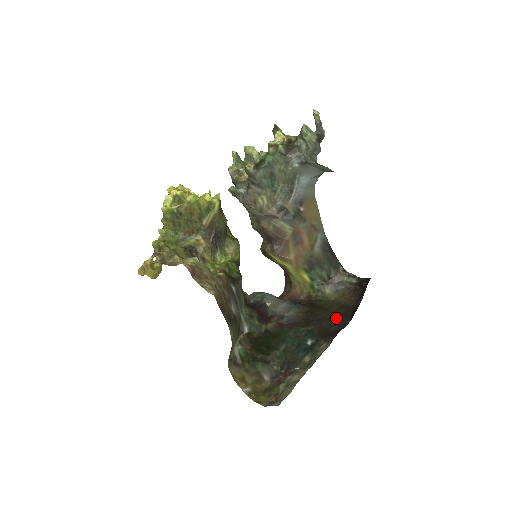
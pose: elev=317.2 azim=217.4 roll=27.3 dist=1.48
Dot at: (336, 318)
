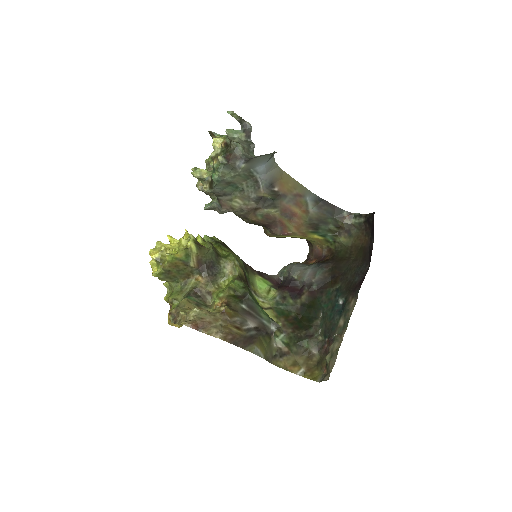
Dot at: (358, 266)
